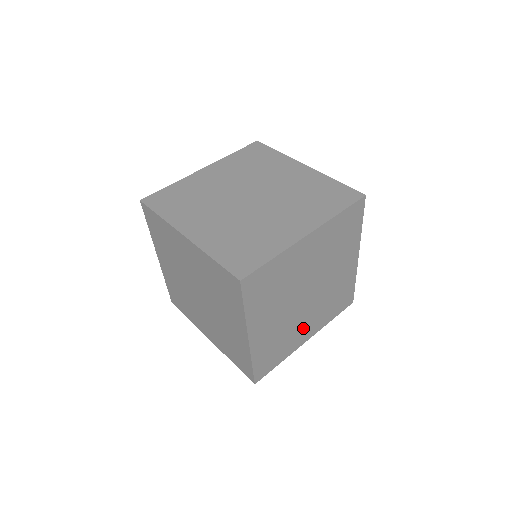
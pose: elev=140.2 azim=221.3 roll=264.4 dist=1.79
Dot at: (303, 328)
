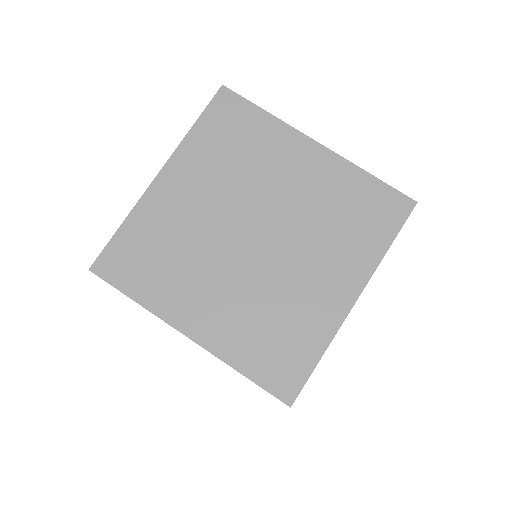
Dot at: (203, 294)
